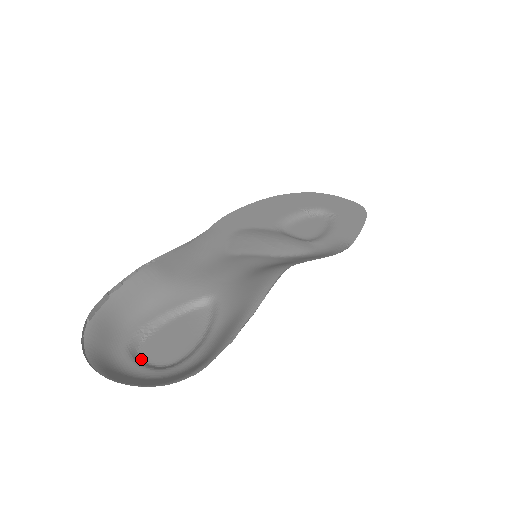
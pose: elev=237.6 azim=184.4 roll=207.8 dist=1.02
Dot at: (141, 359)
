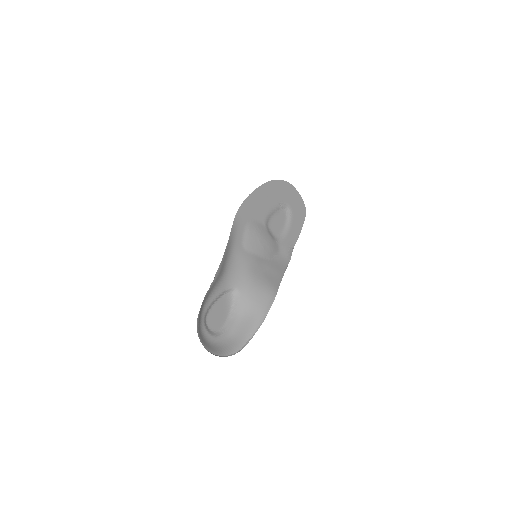
Dot at: (208, 327)
